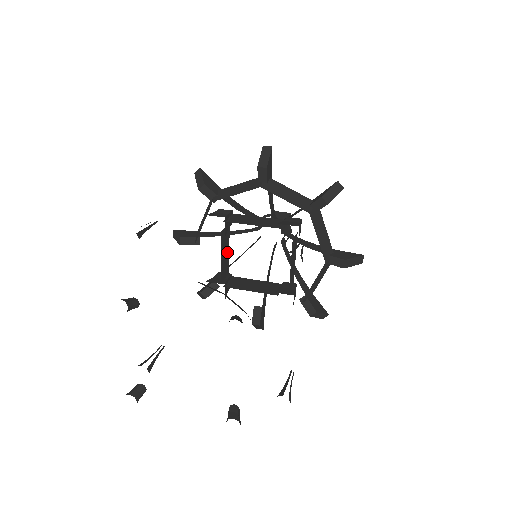
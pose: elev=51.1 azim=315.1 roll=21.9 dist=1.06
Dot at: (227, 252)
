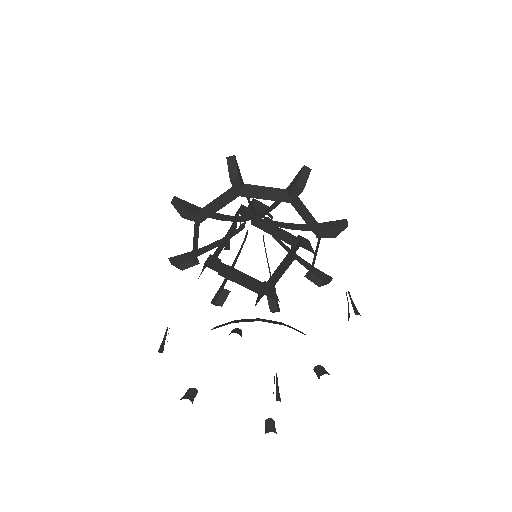
Dot at: occluded
